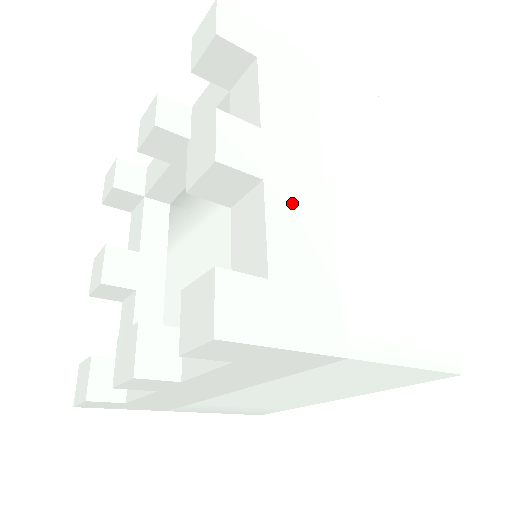
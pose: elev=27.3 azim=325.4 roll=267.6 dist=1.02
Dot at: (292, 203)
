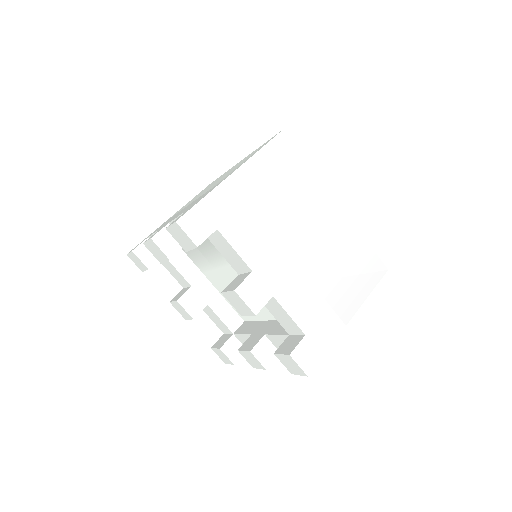
Dot at: (288, 290)
